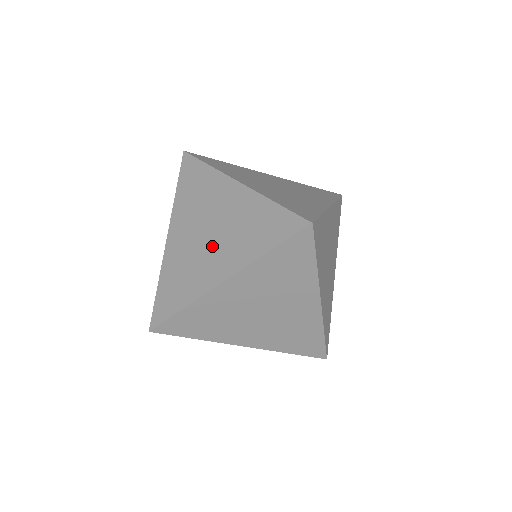
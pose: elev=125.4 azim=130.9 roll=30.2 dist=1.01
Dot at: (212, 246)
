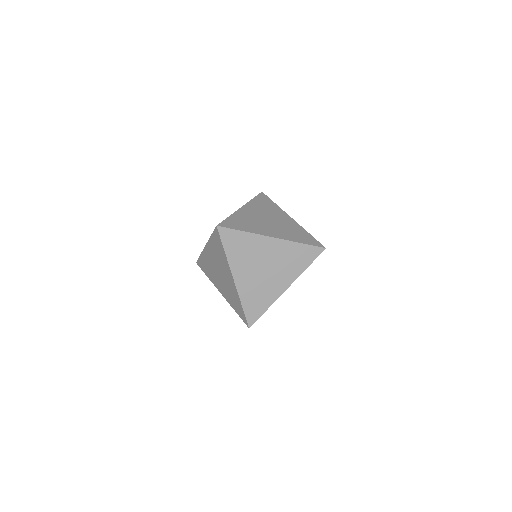
Dot at: (272, 275)
